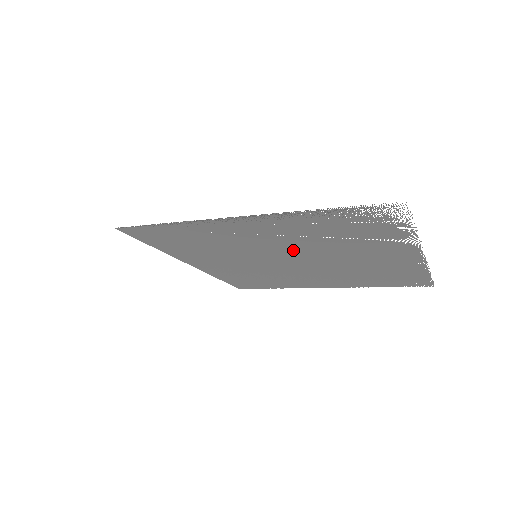
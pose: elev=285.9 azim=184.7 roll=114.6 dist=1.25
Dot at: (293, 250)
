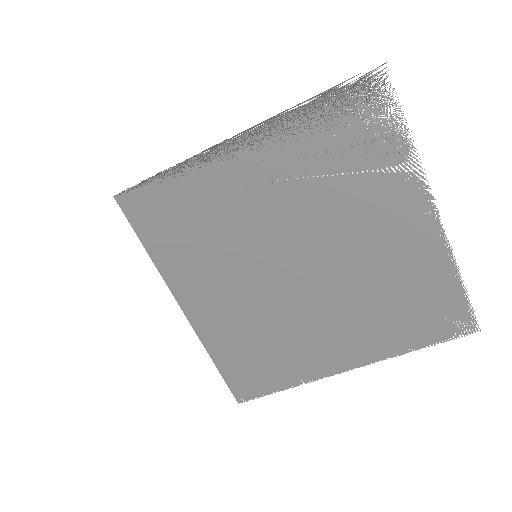
Dot at: (295, 226)
